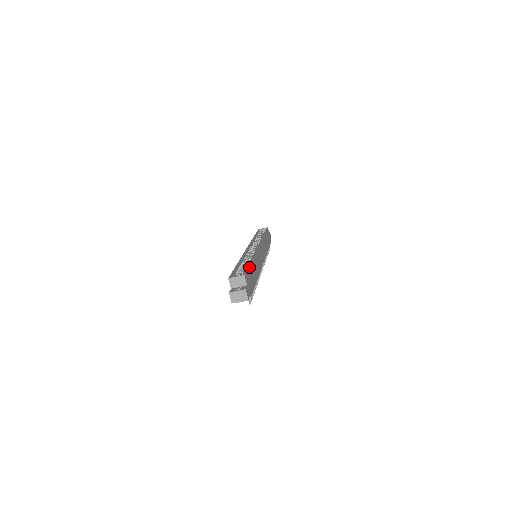
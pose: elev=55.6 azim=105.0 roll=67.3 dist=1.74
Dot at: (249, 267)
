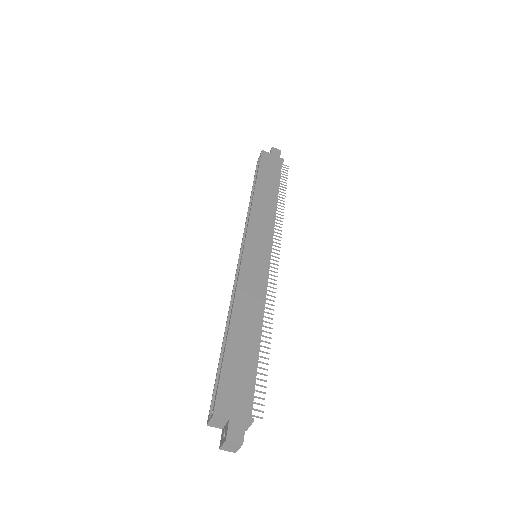
Dot at: (224, 363)
